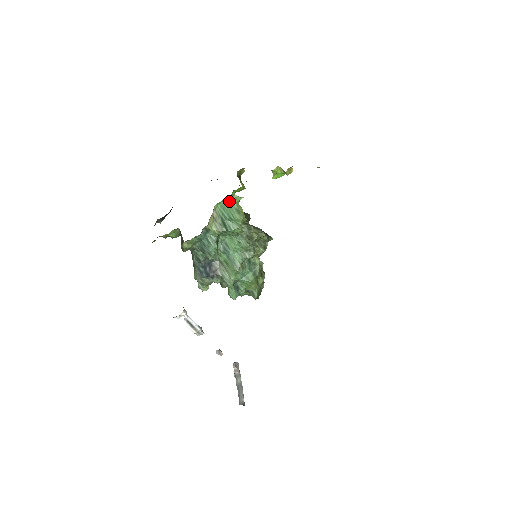
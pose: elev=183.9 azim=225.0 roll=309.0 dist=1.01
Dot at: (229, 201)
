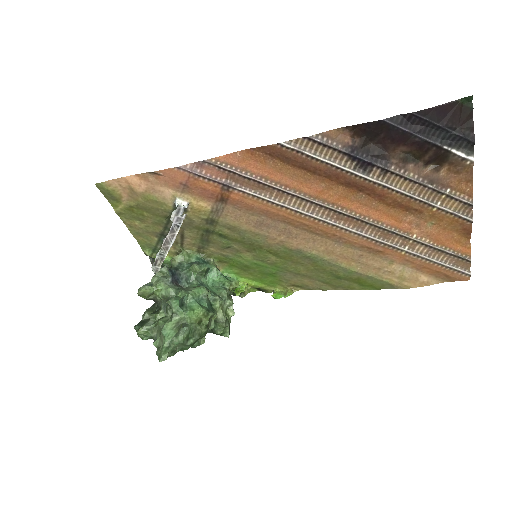
Dot at: occluded
